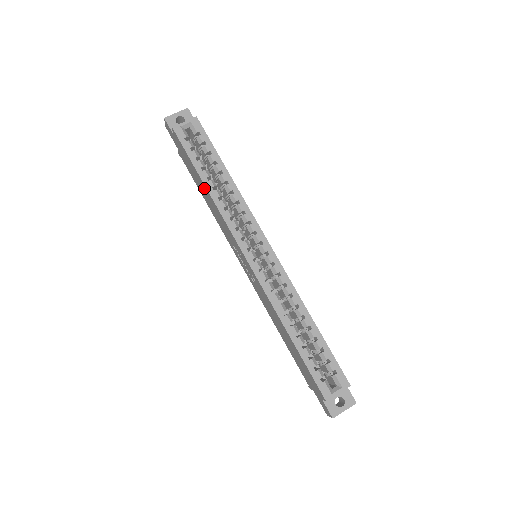
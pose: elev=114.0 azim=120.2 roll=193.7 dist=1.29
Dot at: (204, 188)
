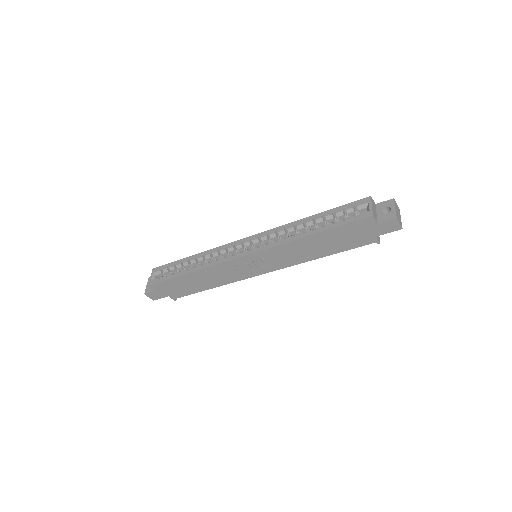
Dot at: (193, 277)
